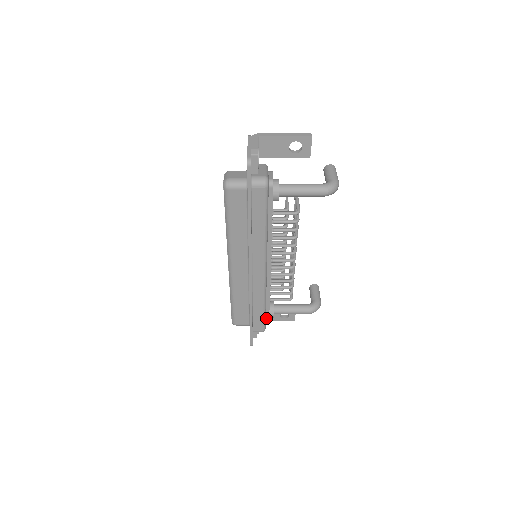
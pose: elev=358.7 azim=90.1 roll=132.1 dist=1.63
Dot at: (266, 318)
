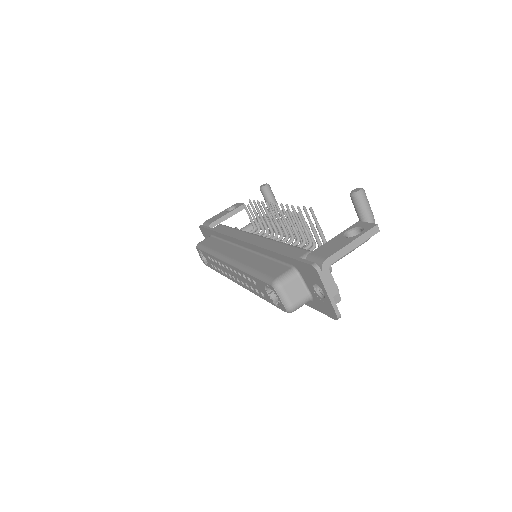
Dot at: occluded
